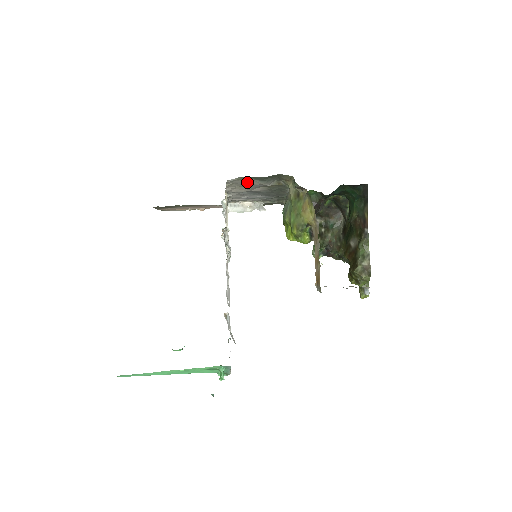
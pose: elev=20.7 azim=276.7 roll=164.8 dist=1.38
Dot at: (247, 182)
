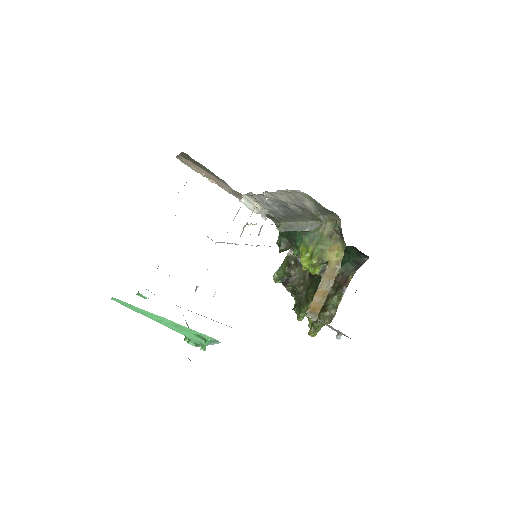
Dot at: (303, 199)
